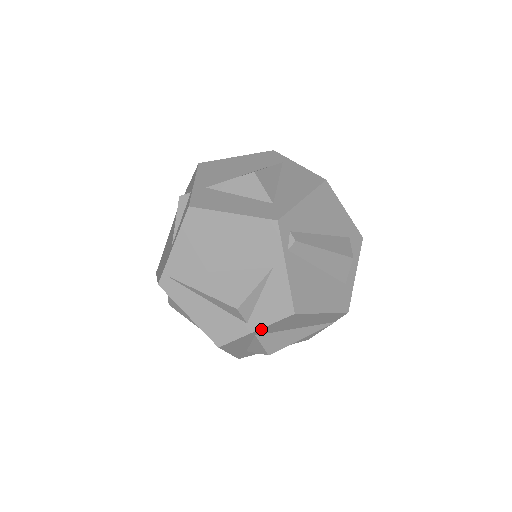
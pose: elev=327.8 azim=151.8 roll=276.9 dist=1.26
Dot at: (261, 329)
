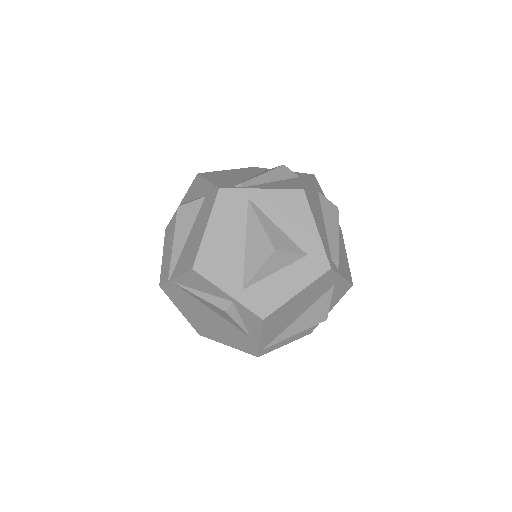
Dot at: (333, 305)
